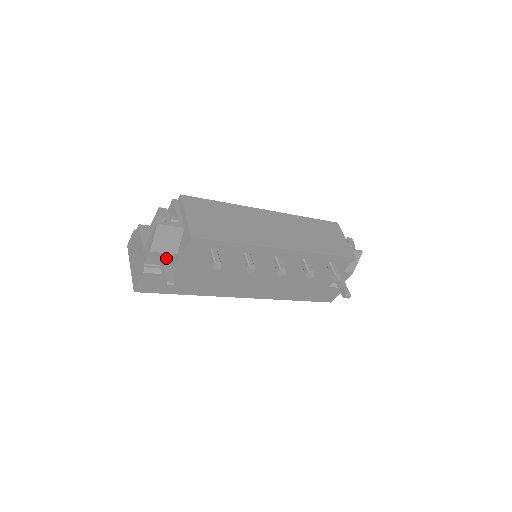
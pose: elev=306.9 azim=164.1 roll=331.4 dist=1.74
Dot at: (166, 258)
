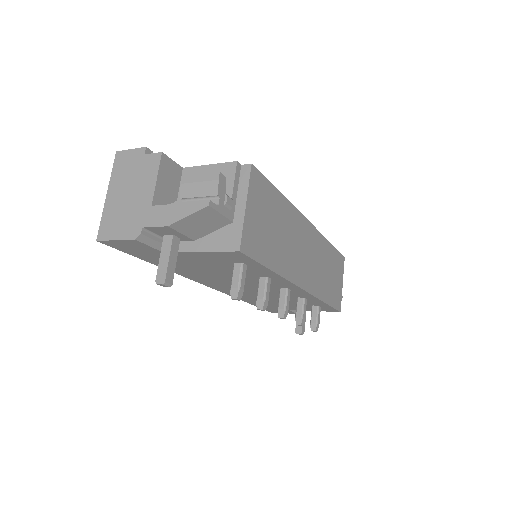
Dot at: (177, 237)
